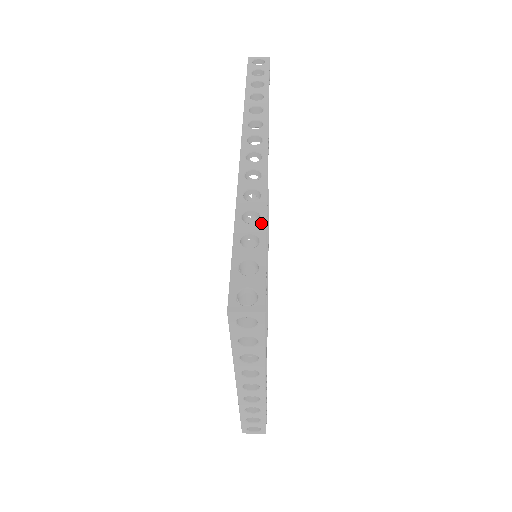
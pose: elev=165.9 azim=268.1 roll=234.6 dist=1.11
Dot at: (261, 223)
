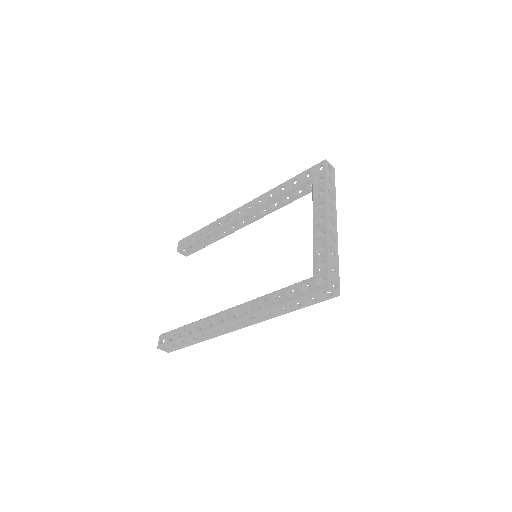
Dot at: occluded
